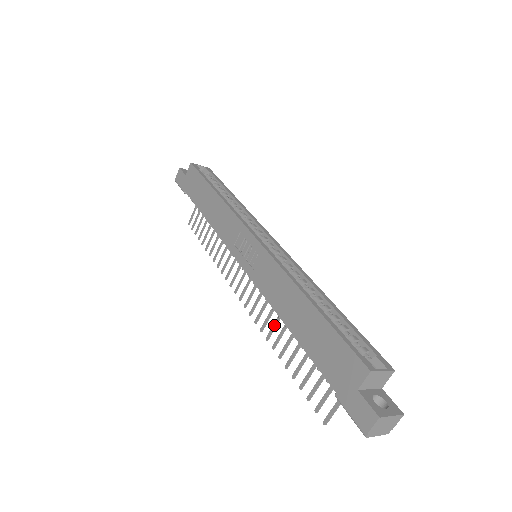
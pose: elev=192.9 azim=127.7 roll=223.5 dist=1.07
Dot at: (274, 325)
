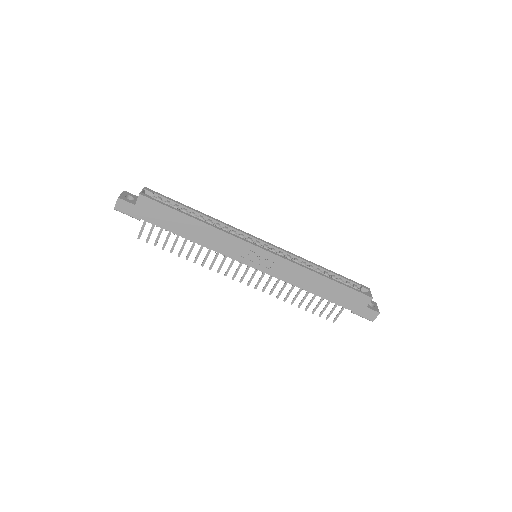
Dot at: (282, 289)
